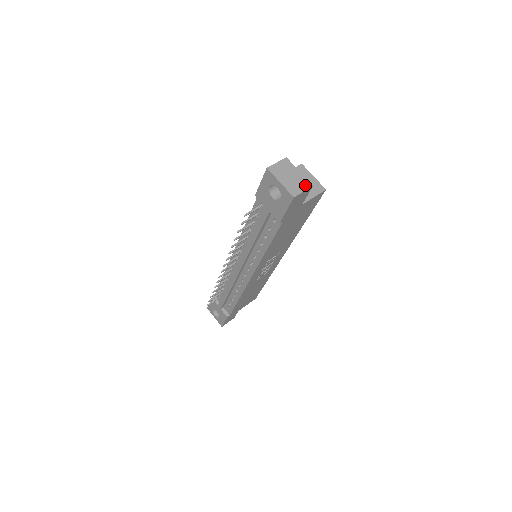
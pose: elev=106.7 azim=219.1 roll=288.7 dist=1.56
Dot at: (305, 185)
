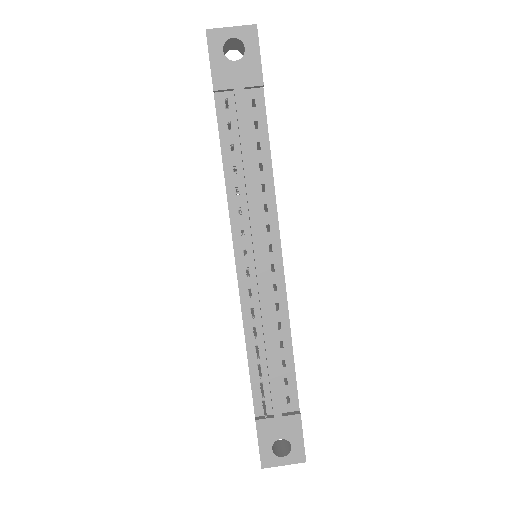
Dot at: occluded
